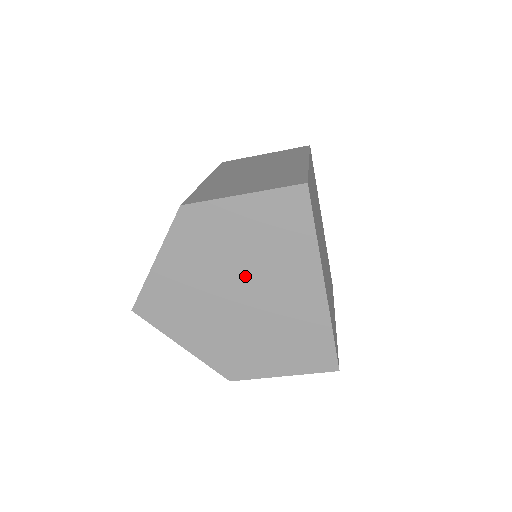
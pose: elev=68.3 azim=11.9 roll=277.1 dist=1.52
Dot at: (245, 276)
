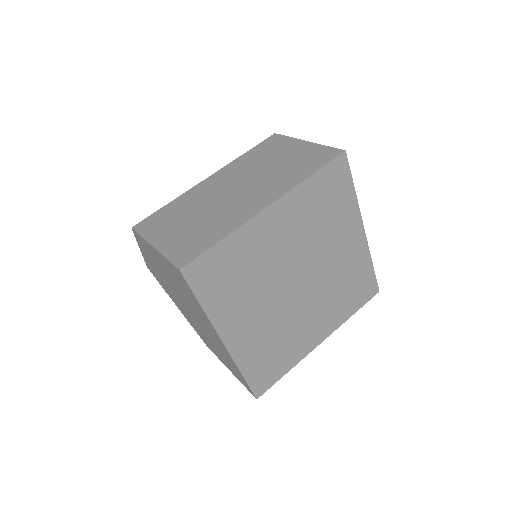
Dot at: (182, 297)
